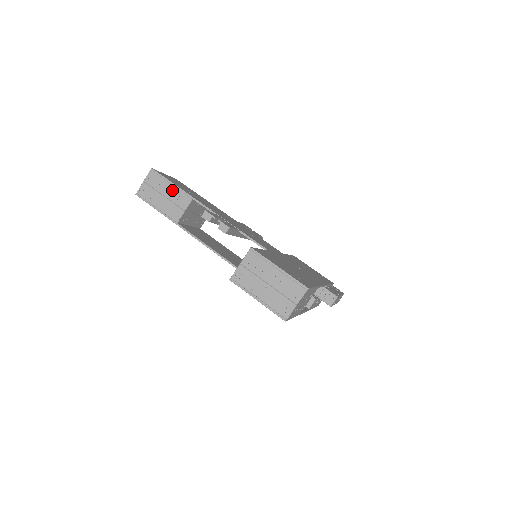
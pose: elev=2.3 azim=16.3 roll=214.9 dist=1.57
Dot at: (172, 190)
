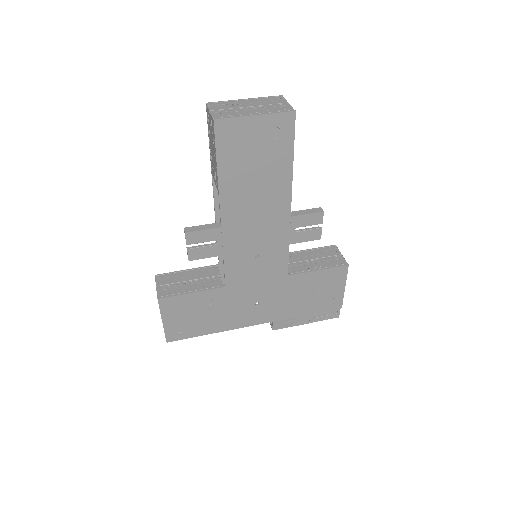
Dot at: (215, 161)
